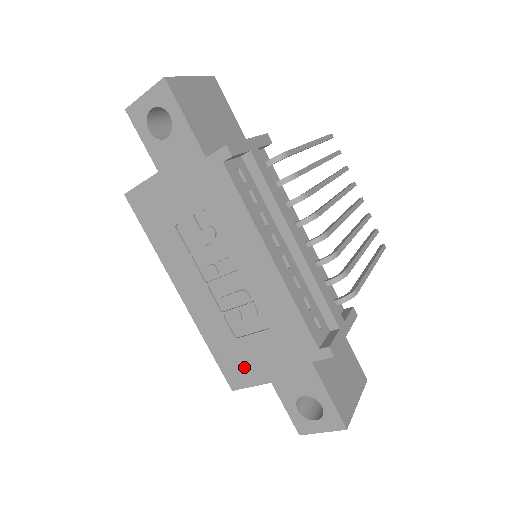
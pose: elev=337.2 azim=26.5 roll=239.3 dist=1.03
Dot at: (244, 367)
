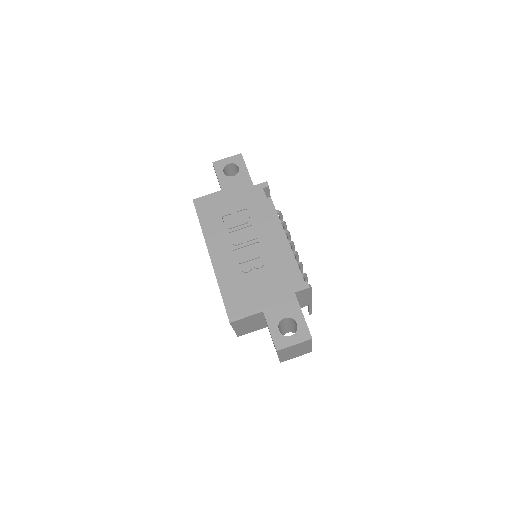
Dot at: (245, 302)
